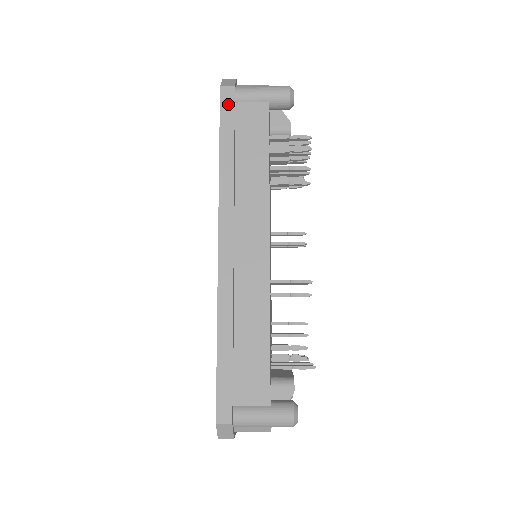
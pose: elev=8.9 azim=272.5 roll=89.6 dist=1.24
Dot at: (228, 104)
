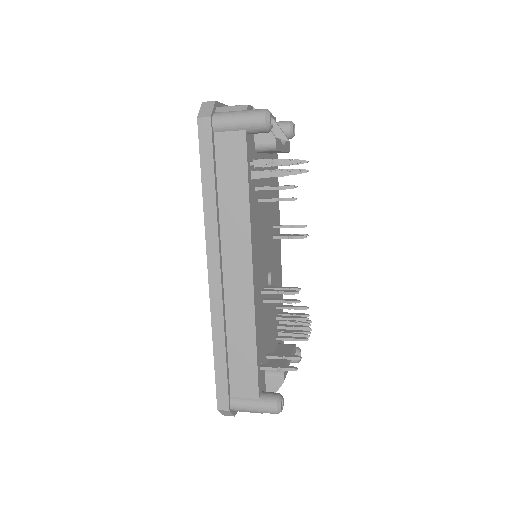
Dot at: (206, 137)
